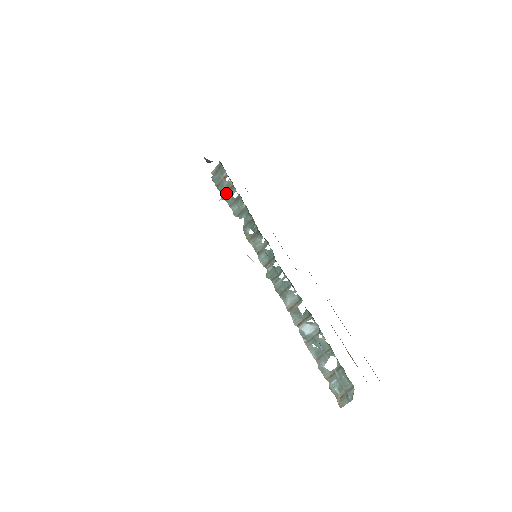
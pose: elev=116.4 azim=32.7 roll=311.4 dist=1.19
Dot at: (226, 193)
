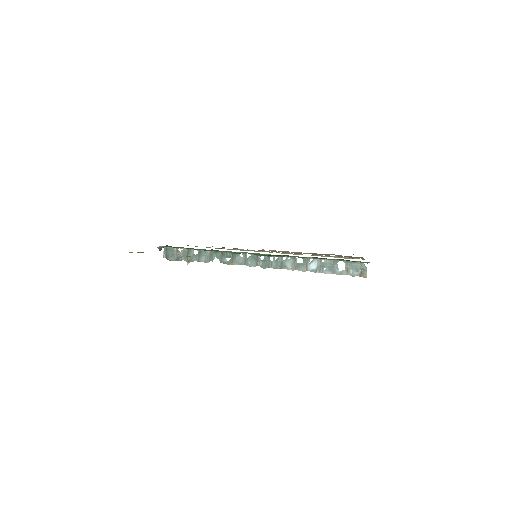
Dot at: (188, 257)
